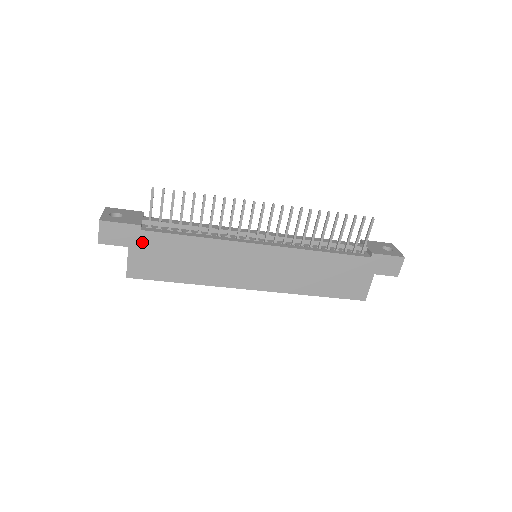
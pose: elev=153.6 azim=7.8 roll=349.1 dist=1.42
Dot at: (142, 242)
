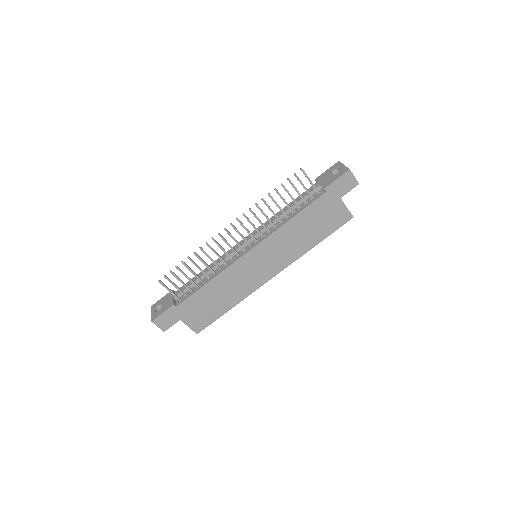
Dot at: (184, 311)
